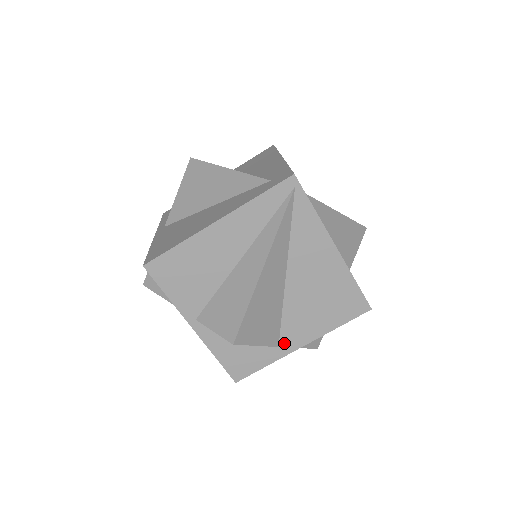
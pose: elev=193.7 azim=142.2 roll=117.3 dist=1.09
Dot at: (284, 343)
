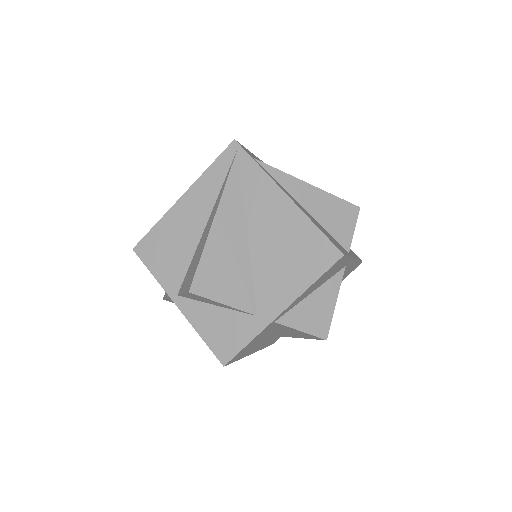
Dot at: (262, 311)
